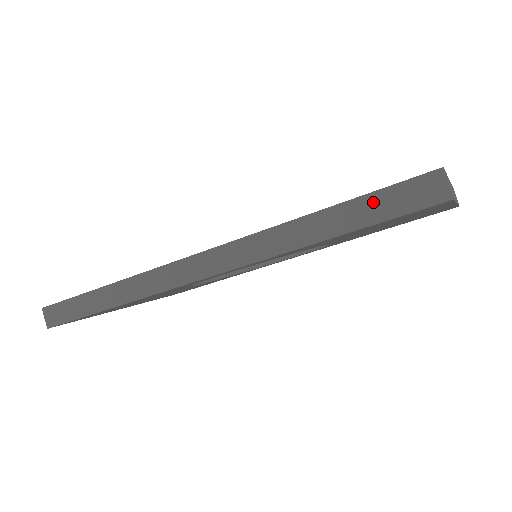
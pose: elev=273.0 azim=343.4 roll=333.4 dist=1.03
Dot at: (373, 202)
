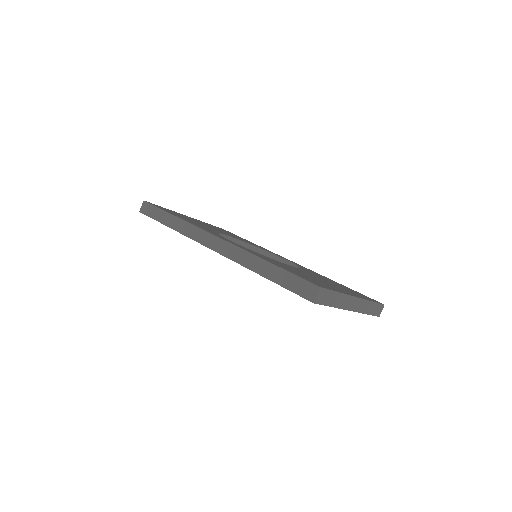
Dot at: (289, 277)
